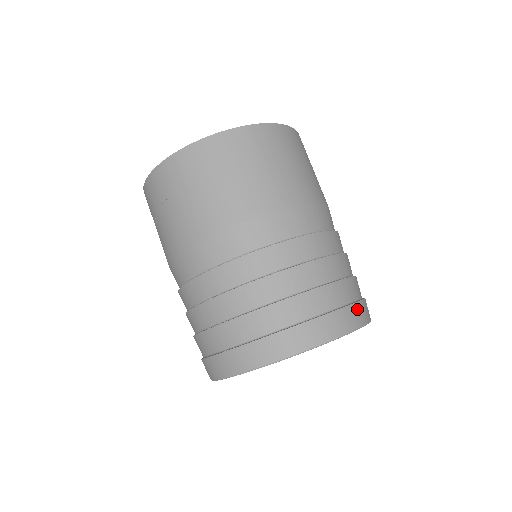
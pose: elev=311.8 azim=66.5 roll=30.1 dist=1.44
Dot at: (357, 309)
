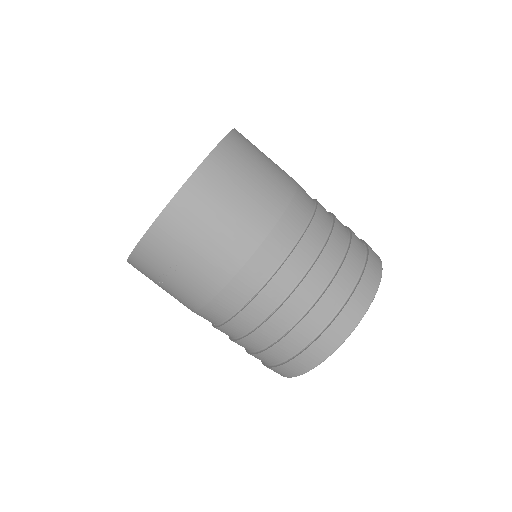
Dot at: (372, 252)
